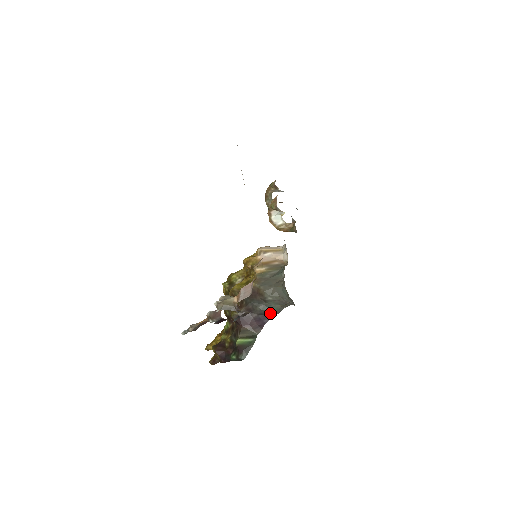
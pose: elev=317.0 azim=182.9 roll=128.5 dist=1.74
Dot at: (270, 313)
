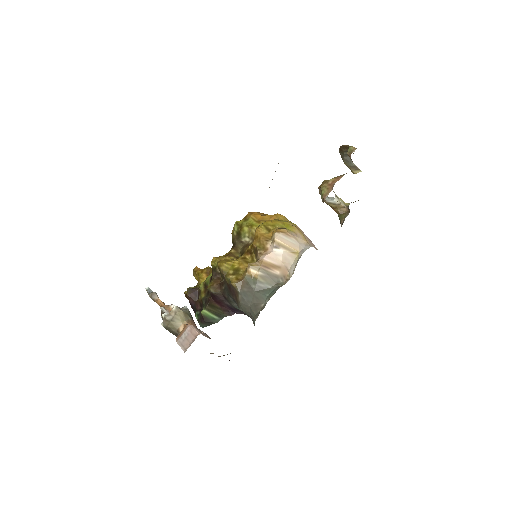
Dot at: (243, 312)
